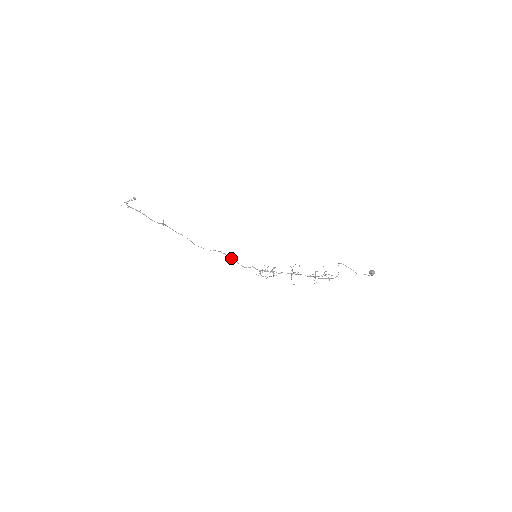
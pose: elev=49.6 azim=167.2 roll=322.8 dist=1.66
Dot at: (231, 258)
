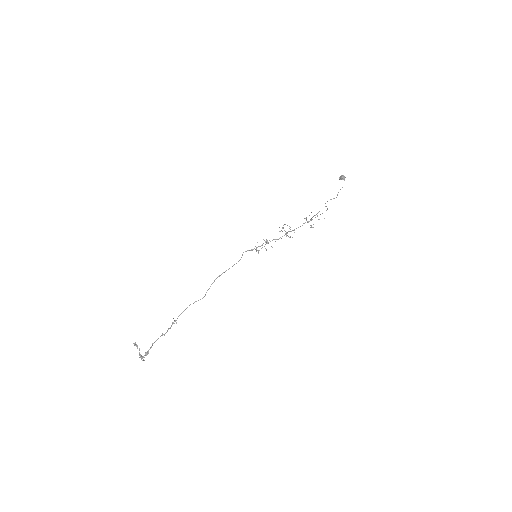
Dot at: occluded
